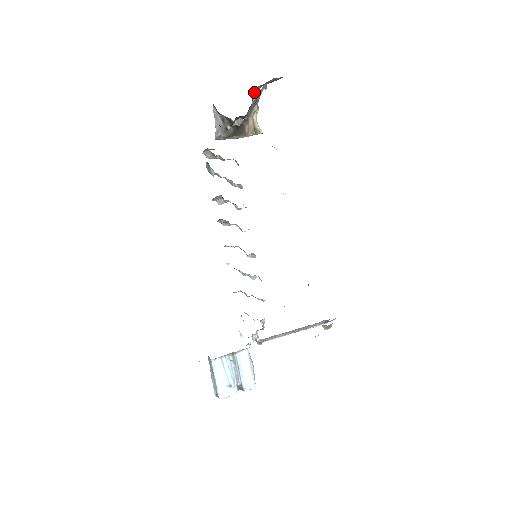
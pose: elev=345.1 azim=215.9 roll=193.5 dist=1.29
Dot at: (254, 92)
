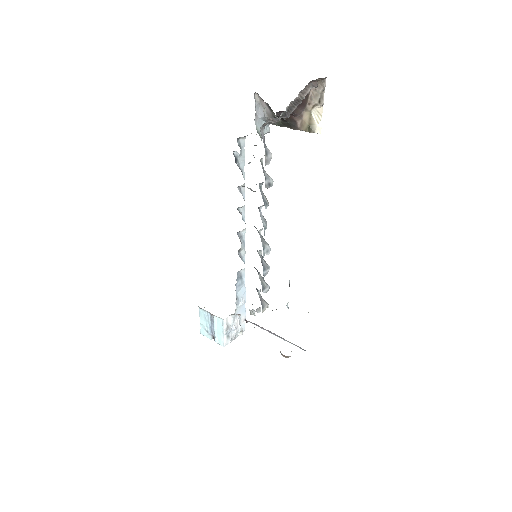
Dot at: occluded
